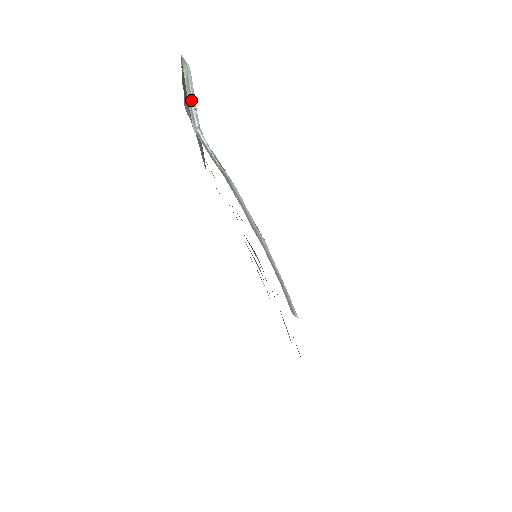
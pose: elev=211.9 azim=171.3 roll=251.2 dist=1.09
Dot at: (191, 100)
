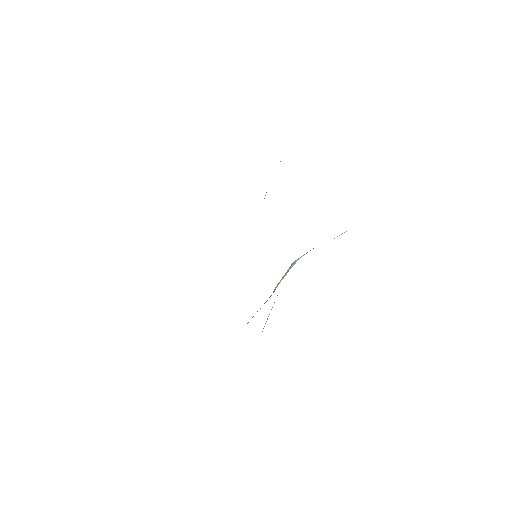
Dot at: occluded
